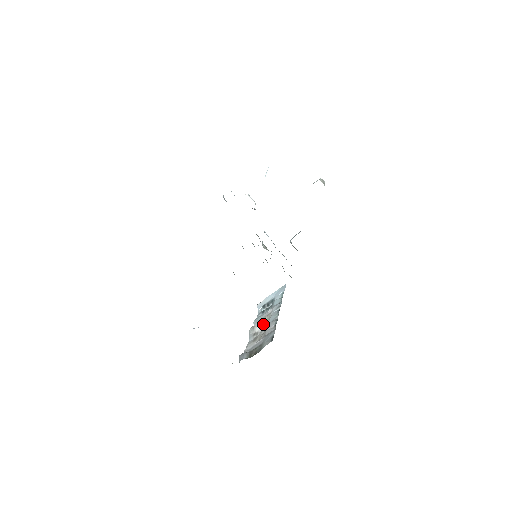
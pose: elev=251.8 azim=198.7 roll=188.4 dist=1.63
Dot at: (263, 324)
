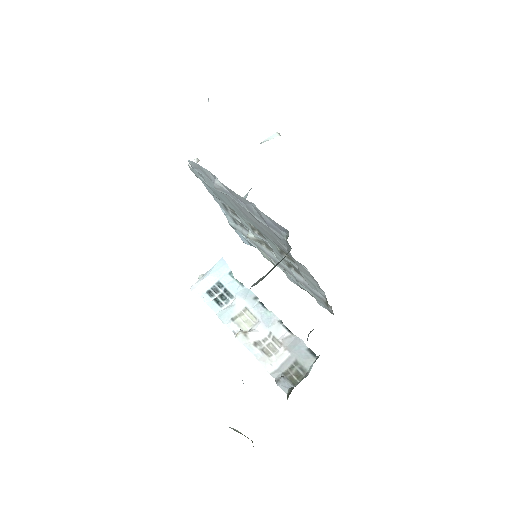
Dot at: (251, 326)
